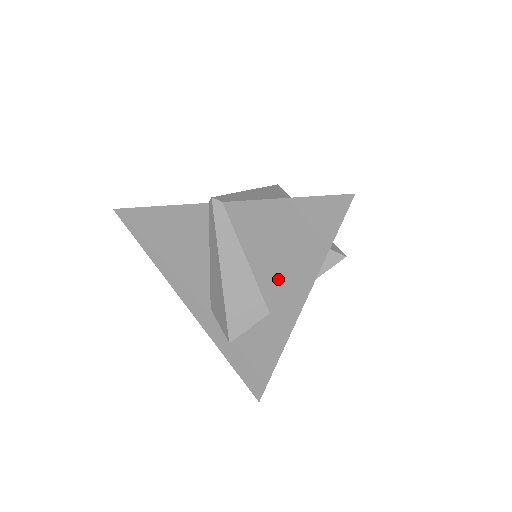
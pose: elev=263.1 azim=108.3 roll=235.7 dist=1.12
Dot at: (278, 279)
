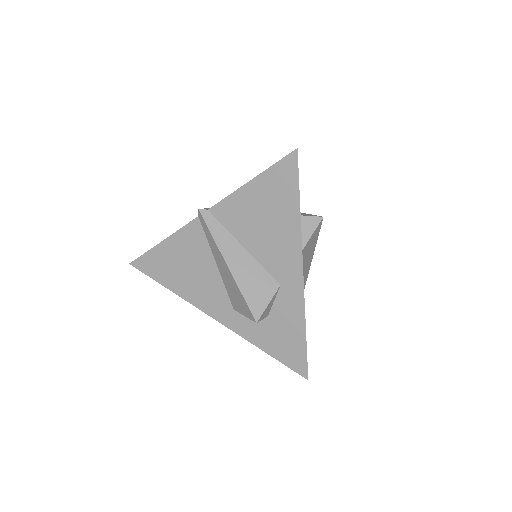
Dot at: (274, 250)
